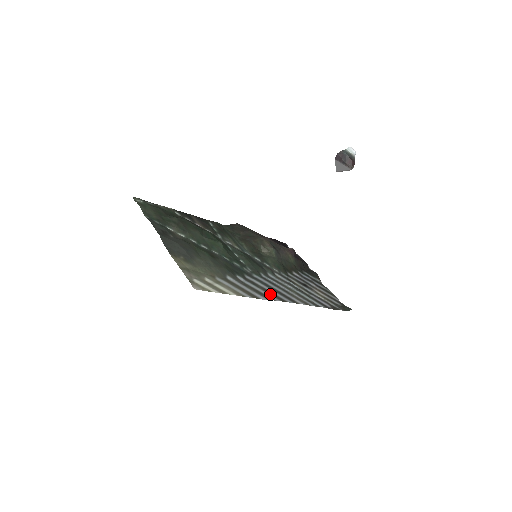
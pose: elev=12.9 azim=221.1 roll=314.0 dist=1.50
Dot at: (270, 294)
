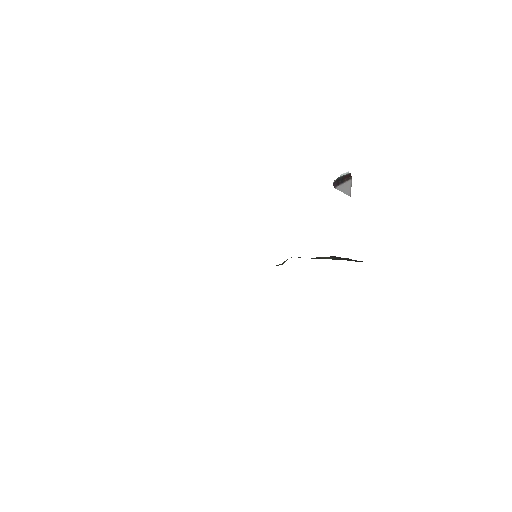
Dot at: occluded
